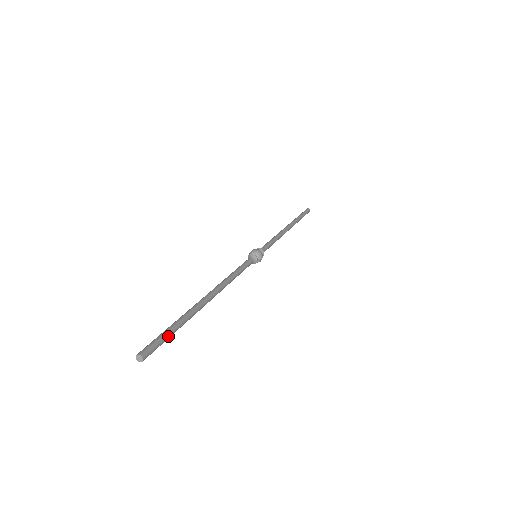
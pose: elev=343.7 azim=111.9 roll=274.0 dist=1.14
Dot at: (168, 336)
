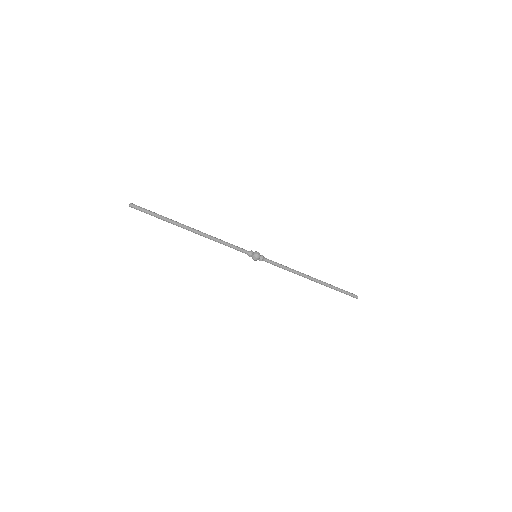
Dot at: (151, 213)
